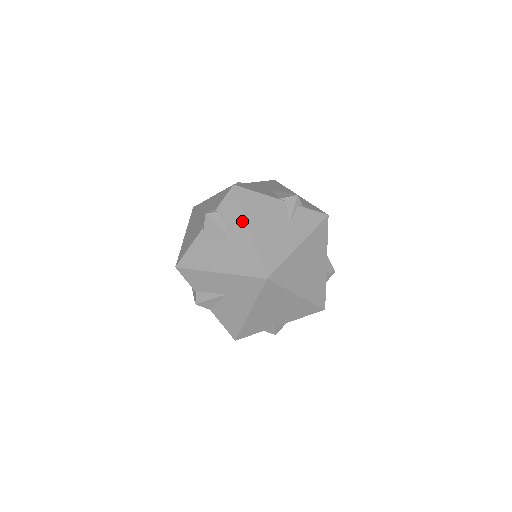
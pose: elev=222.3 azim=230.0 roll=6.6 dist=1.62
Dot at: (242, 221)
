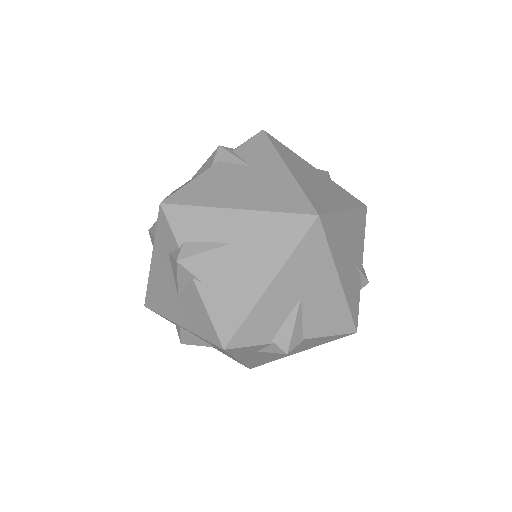
Dot at: (218, 214)
